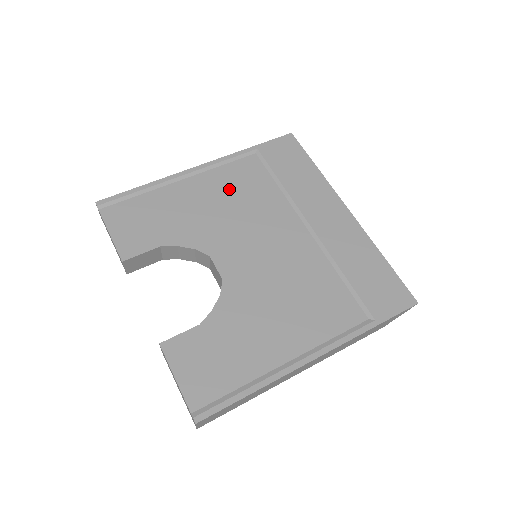
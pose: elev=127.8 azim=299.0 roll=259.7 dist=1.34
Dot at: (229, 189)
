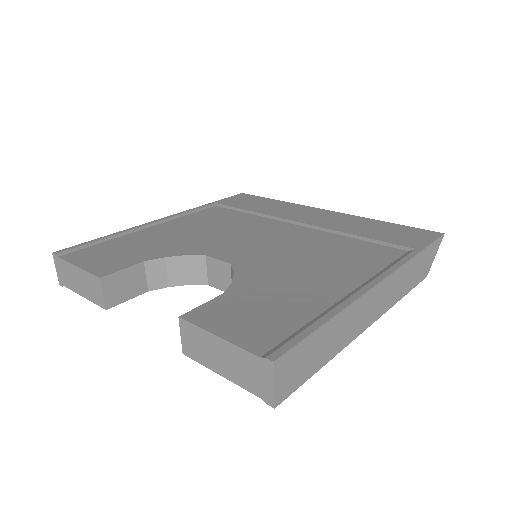
Dot at: (201, 223)
